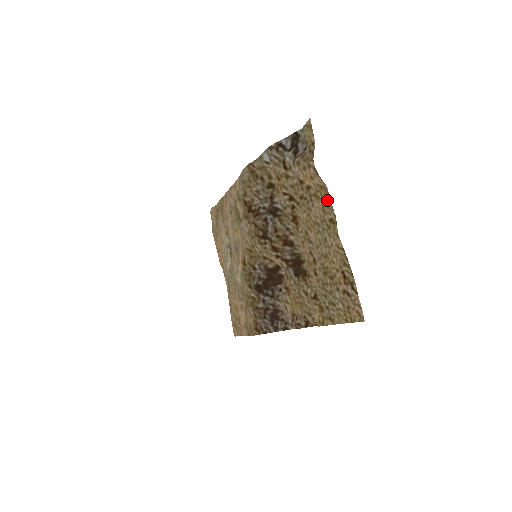
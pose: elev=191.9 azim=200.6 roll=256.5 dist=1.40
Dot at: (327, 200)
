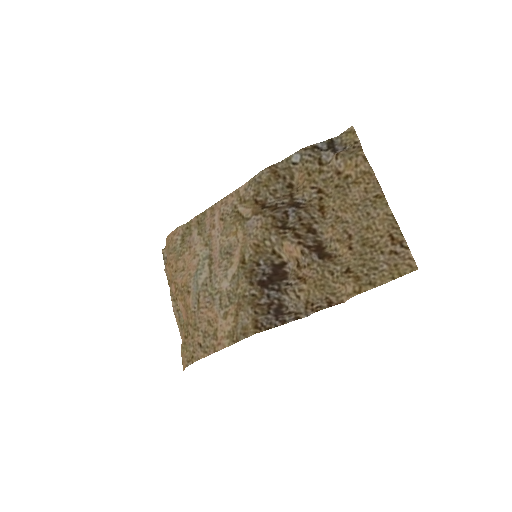
Dot at: (373, 181)
